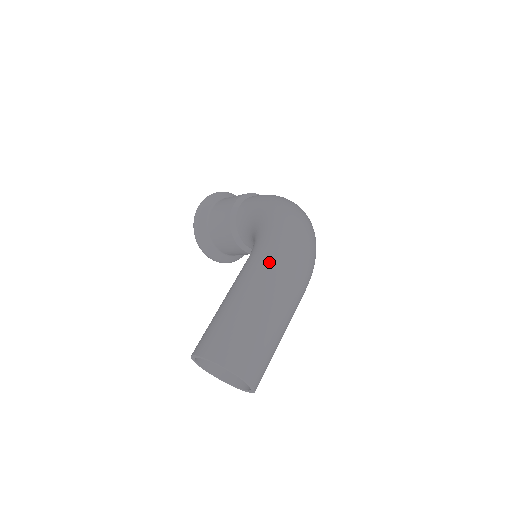
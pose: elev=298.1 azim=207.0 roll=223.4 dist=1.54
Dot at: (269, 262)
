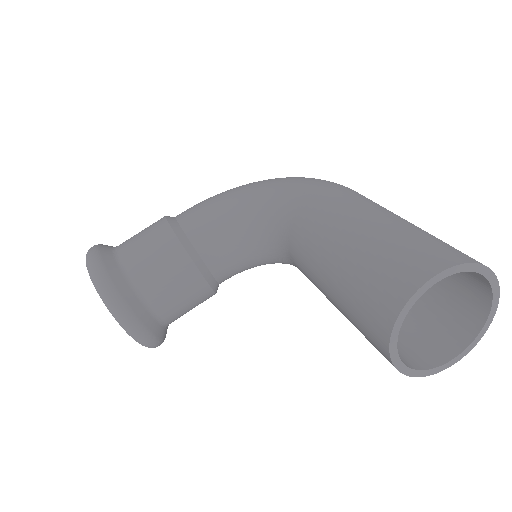
Dot at: (344, 190)
